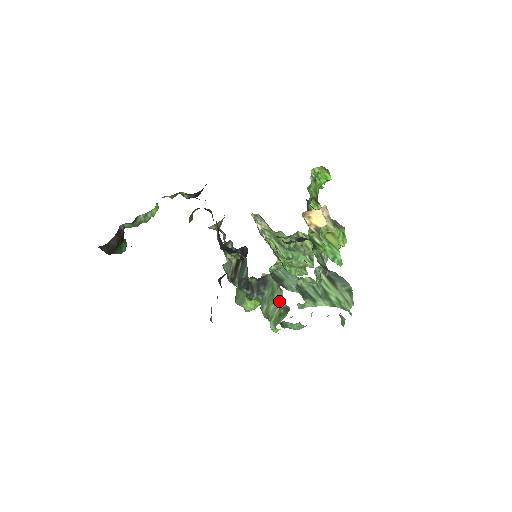
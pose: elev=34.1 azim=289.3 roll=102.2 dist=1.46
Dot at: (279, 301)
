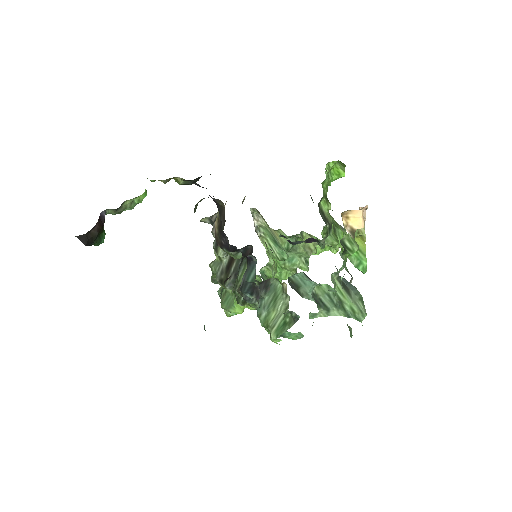
Dot at: (283, 308)
